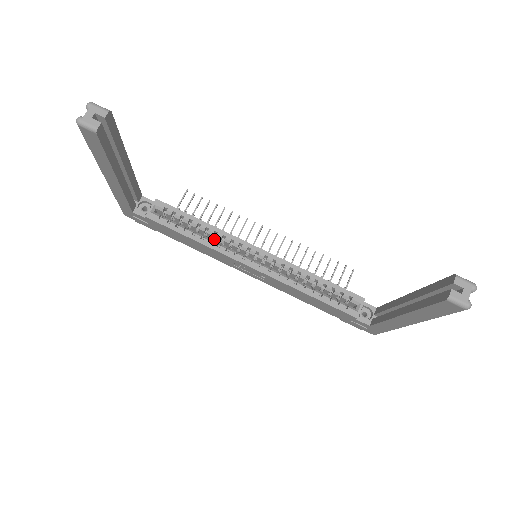
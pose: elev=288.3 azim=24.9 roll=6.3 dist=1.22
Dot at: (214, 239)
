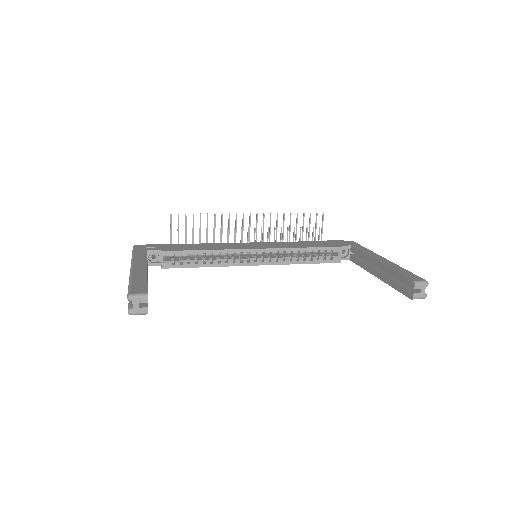
Dot at: occluded
